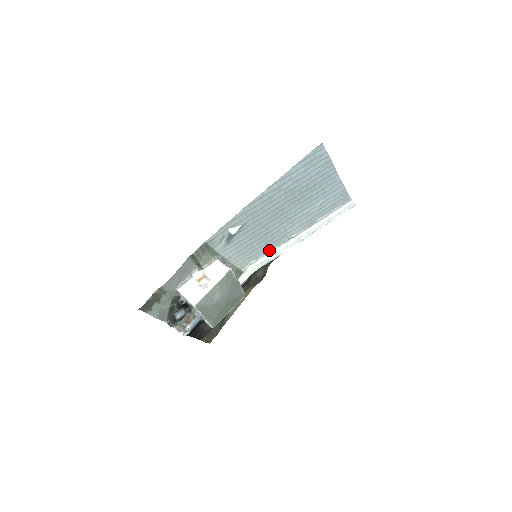
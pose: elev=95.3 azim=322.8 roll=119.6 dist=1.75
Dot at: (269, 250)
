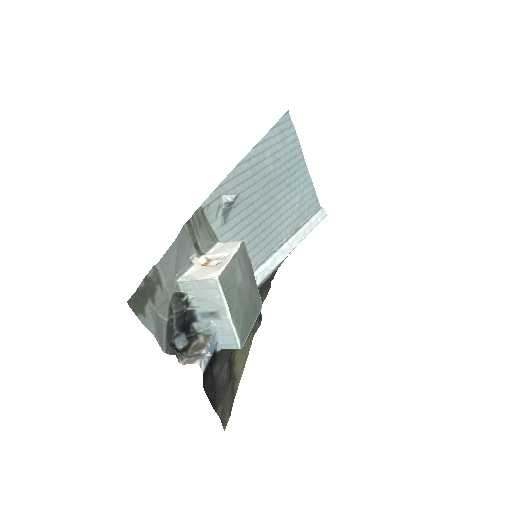
Dot at: (265, 257)
